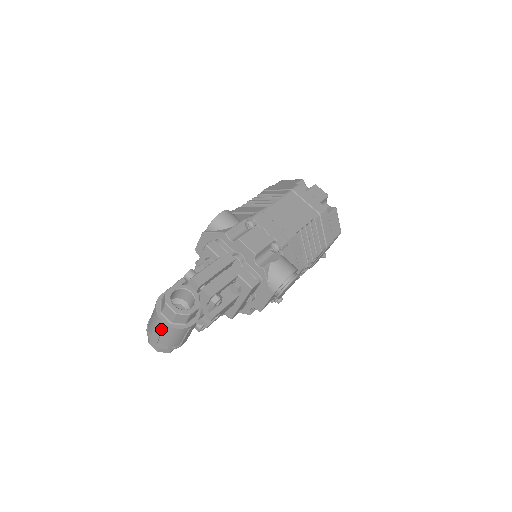
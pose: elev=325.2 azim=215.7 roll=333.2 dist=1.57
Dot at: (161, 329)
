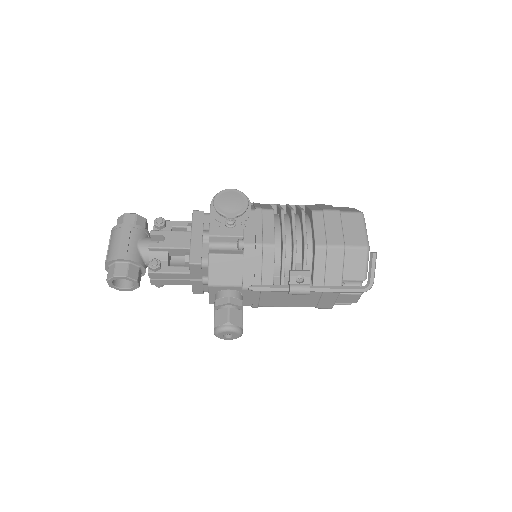
Dot at: occluded
